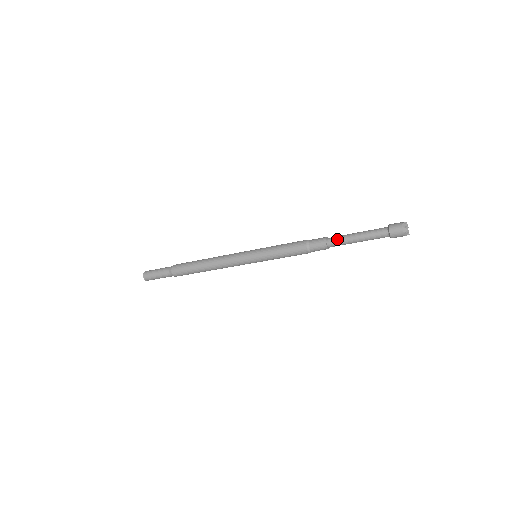
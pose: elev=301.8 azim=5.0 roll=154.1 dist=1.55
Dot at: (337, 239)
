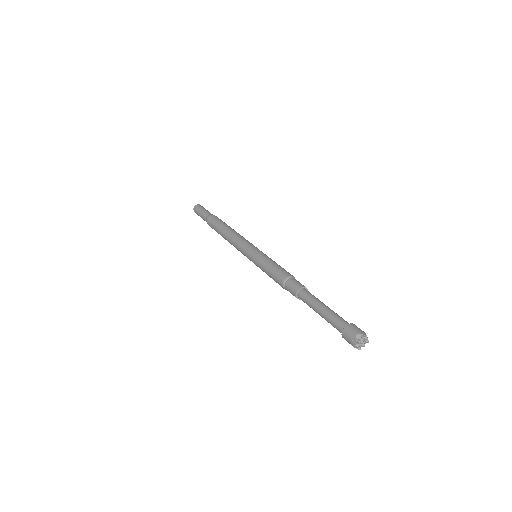
Dot at: (307, 296)
